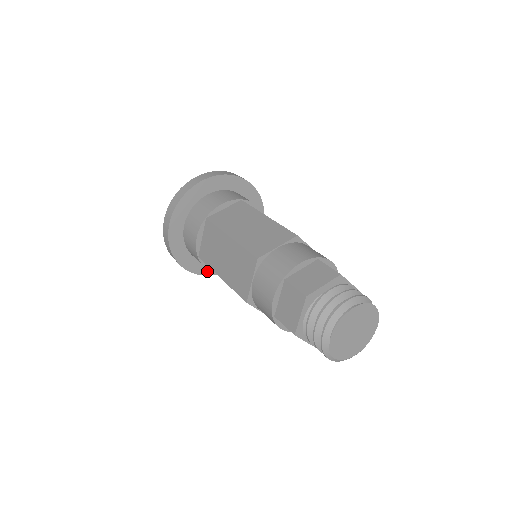
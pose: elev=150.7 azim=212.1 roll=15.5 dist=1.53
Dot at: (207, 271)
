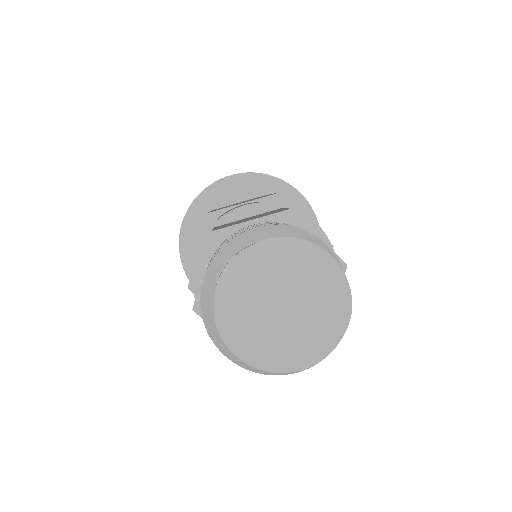
Dot at: occluded
